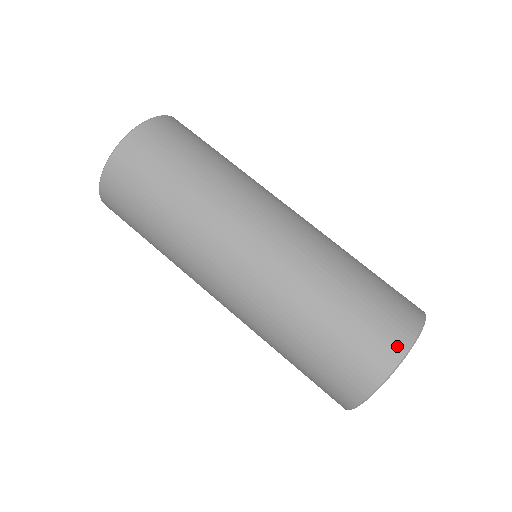
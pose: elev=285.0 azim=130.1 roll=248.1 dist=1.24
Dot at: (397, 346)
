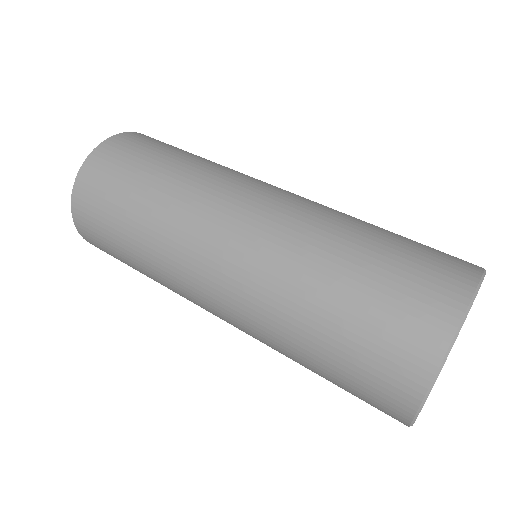
Dot at: (467, 269)
